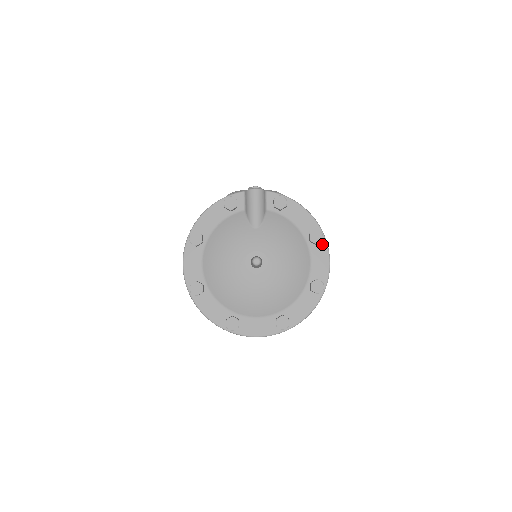
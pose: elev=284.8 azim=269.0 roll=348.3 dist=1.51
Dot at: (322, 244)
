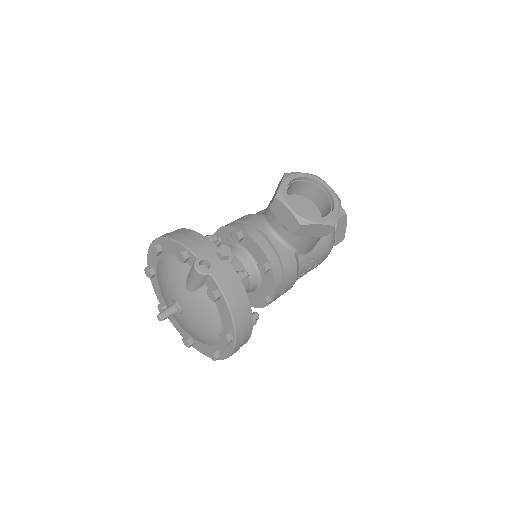
Dot at: (231, 343)
